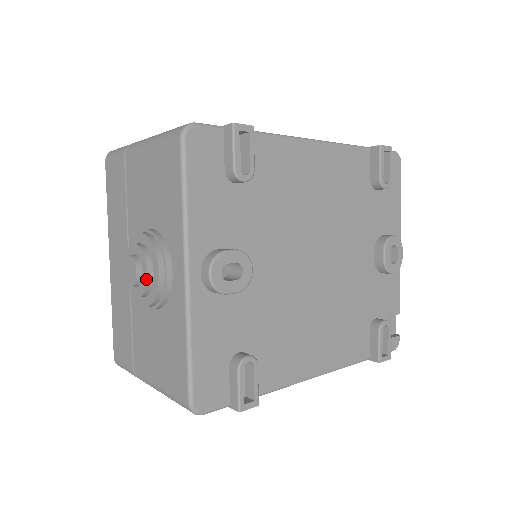
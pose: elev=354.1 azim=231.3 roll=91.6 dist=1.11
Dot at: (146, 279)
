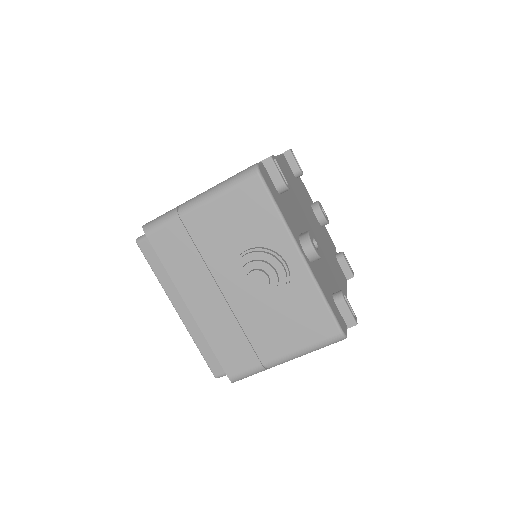
Dot at: (276, 277)
